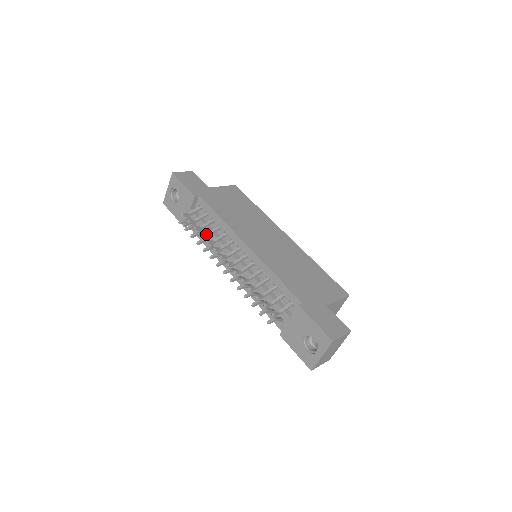
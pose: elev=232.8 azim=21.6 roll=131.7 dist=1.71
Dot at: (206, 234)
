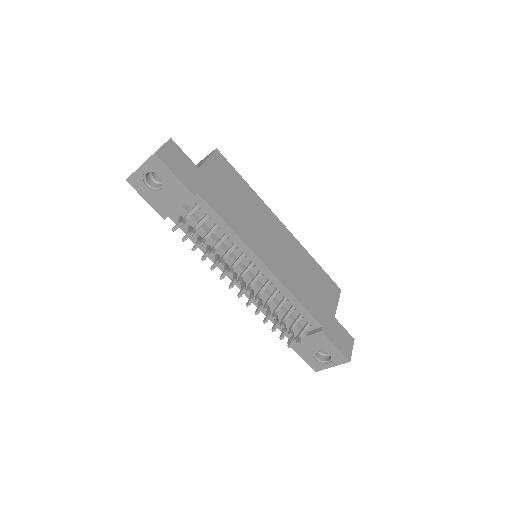
Dot at: (214, 250)
